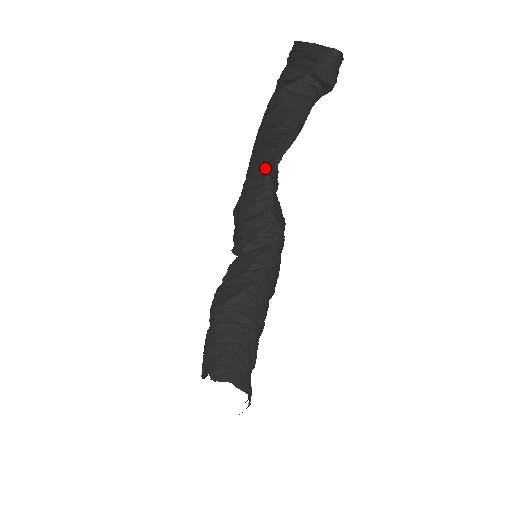
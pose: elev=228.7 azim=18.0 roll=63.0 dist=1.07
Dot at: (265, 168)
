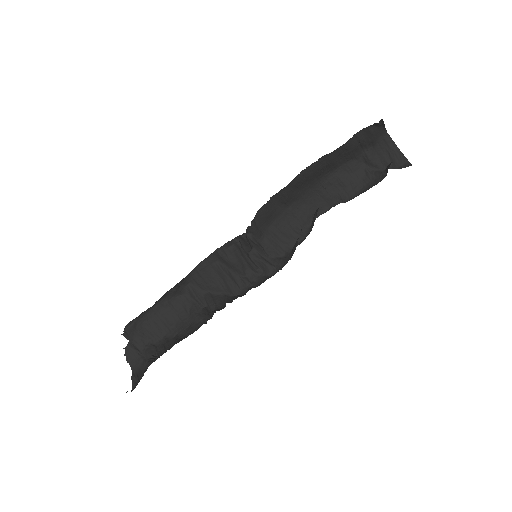
Dot at: occluded
